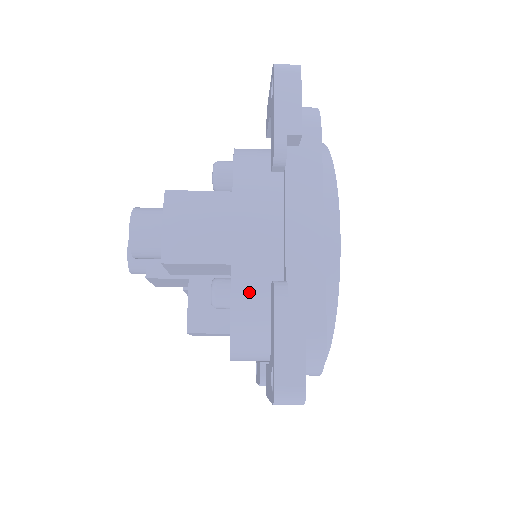
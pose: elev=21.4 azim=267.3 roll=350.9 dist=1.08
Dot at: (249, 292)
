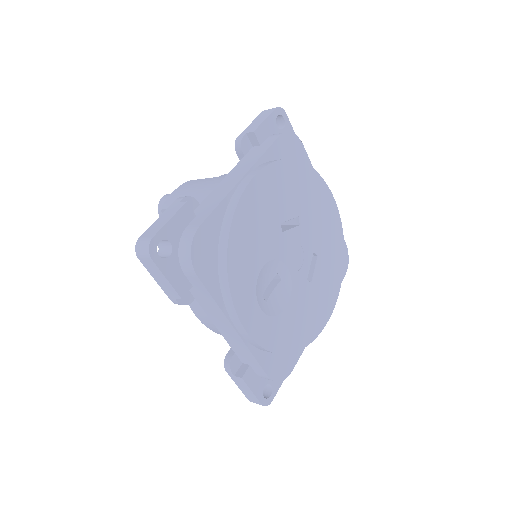
Dot at: occluded
